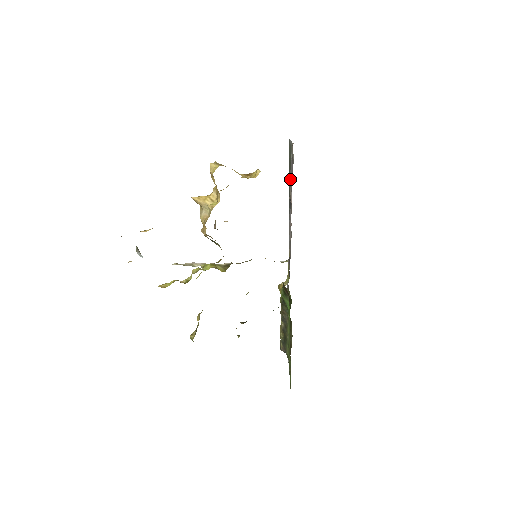
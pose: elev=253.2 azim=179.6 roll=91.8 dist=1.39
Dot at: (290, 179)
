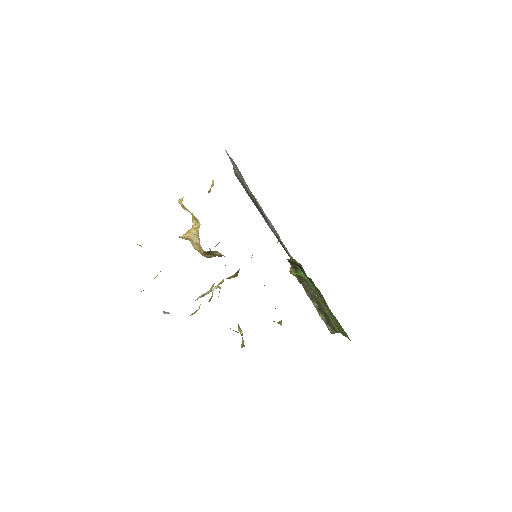
Dot at: occluded
